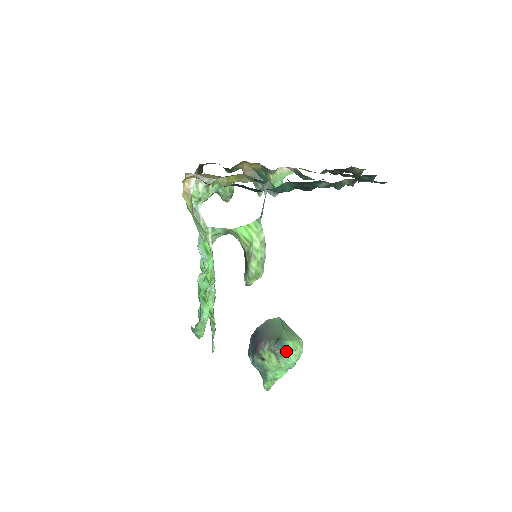
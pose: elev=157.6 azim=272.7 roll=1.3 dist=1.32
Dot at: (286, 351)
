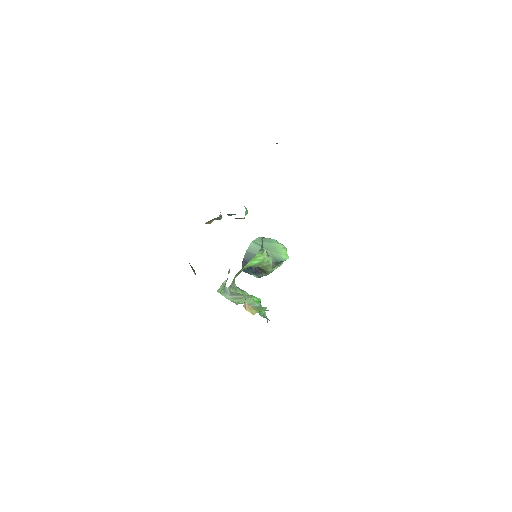
Dot at: occluded
